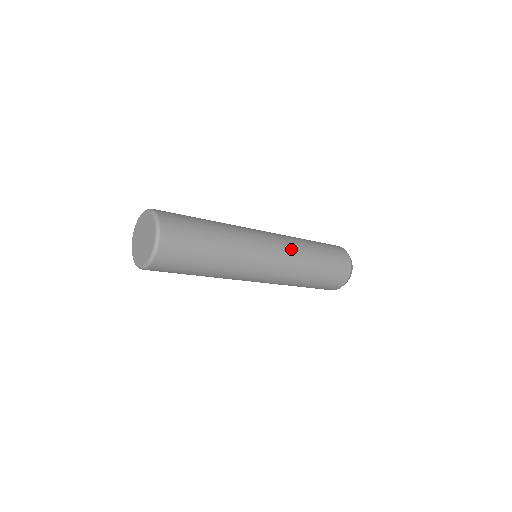
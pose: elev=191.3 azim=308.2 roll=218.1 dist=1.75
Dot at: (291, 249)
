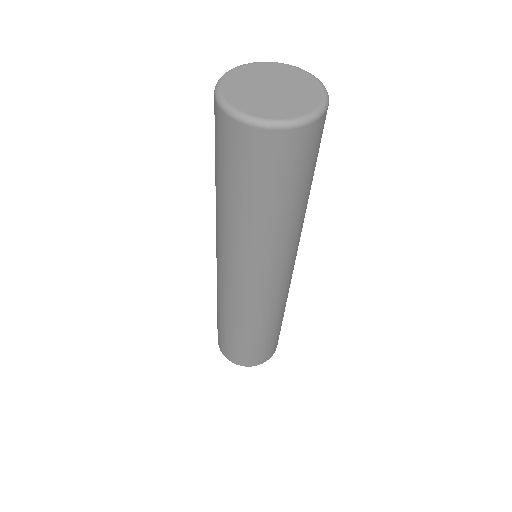
Dot at: occluded
